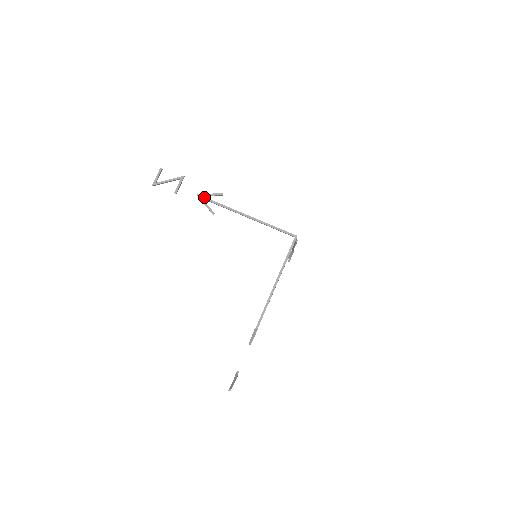
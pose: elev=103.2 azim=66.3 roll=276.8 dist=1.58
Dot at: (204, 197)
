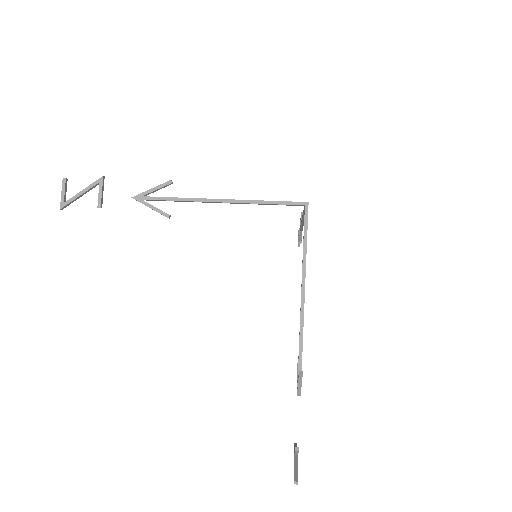
Dot at: (145, 197)
